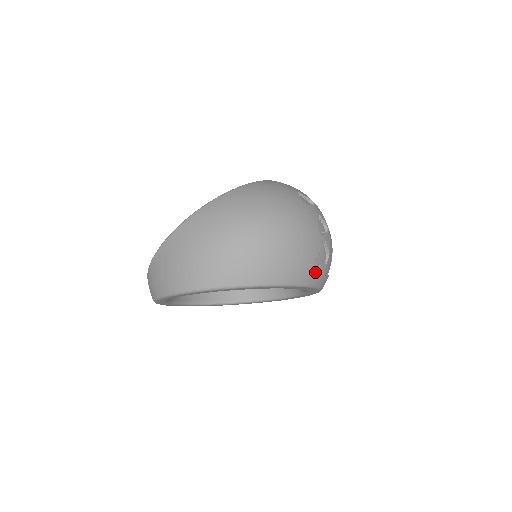
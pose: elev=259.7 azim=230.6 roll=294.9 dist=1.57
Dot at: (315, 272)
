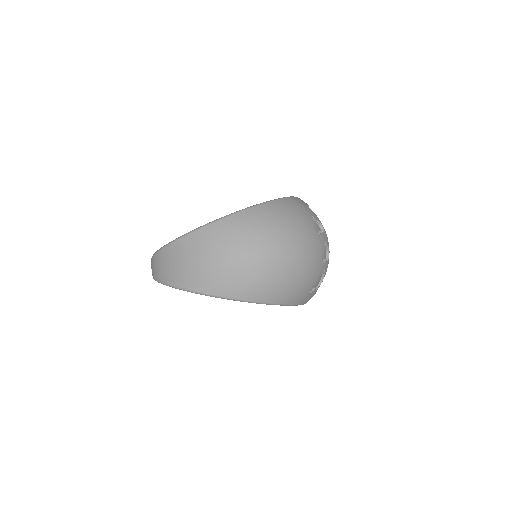
Dot at: (308, 295)
